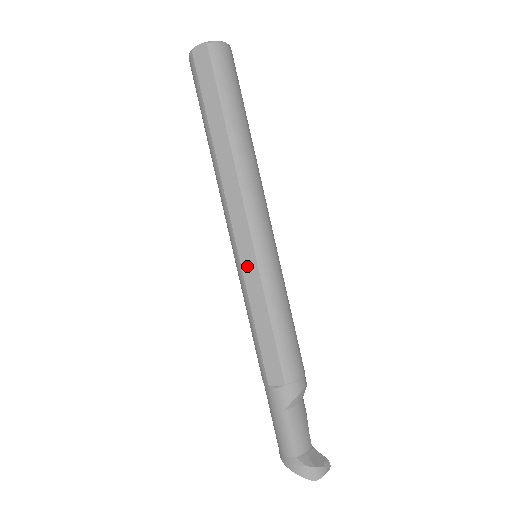
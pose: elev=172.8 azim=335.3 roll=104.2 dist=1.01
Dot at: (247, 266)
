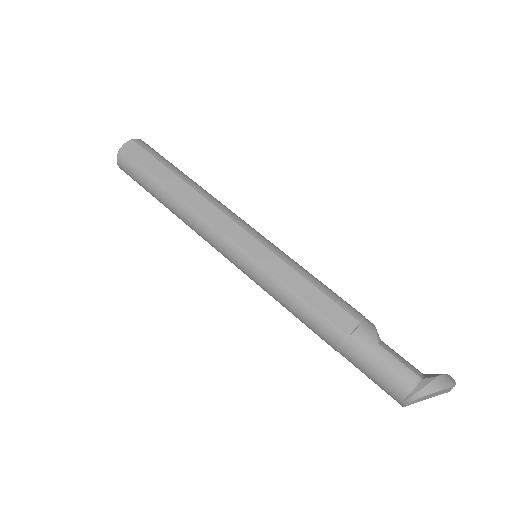
Dot at: (258, 254)
